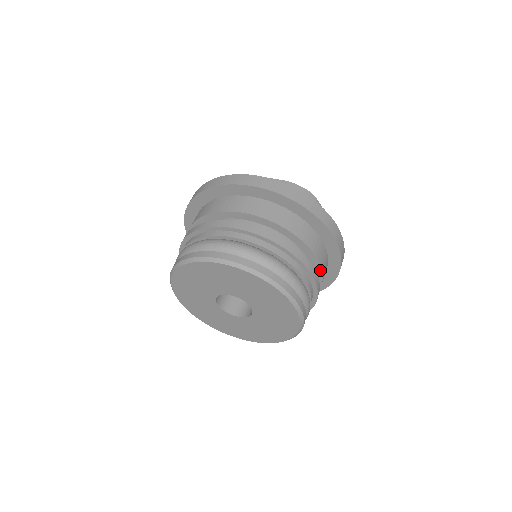
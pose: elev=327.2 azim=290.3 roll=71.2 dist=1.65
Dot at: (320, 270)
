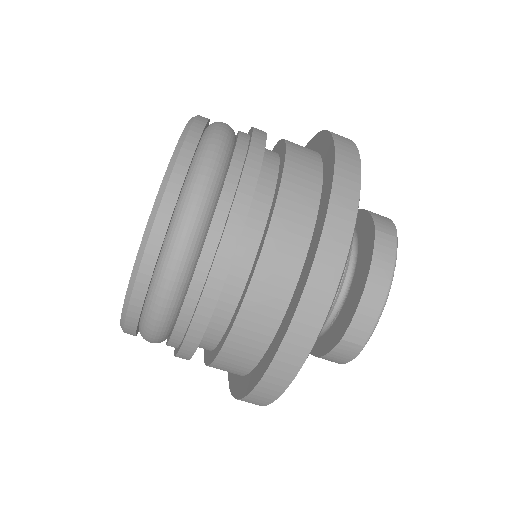
Dot at: (269, 224)
